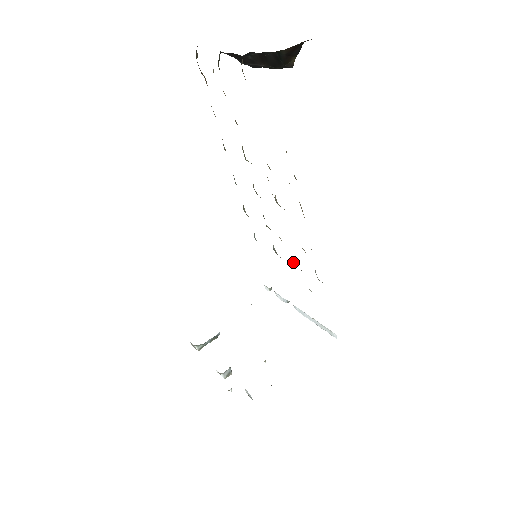
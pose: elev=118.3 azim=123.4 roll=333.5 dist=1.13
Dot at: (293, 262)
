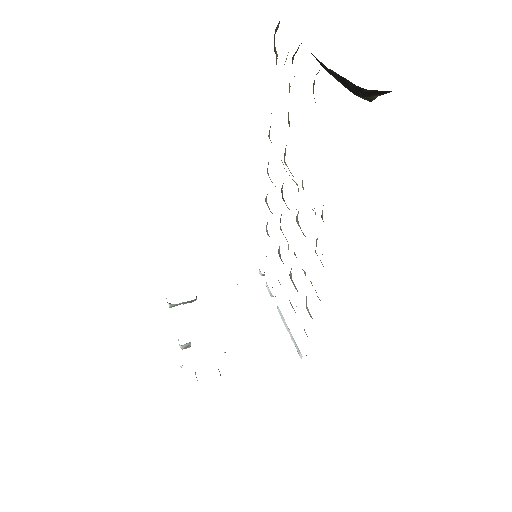
Dot at: (291, 274)
